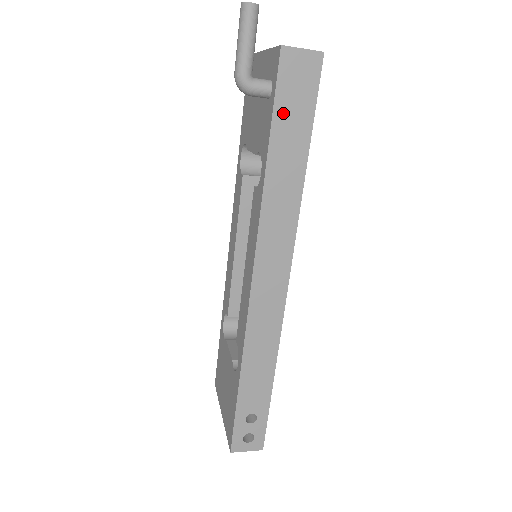
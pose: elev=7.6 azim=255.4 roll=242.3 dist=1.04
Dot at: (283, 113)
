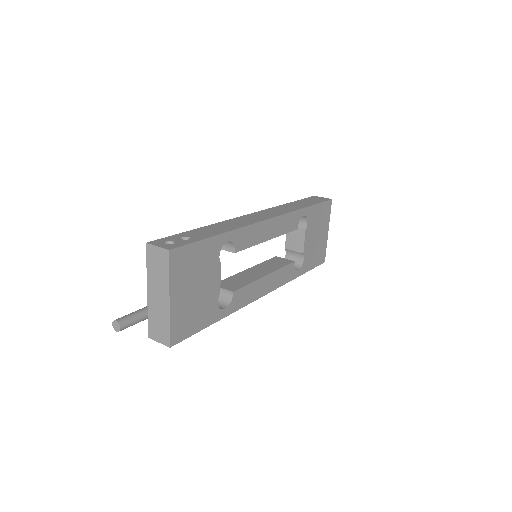
Dot at: occluded
